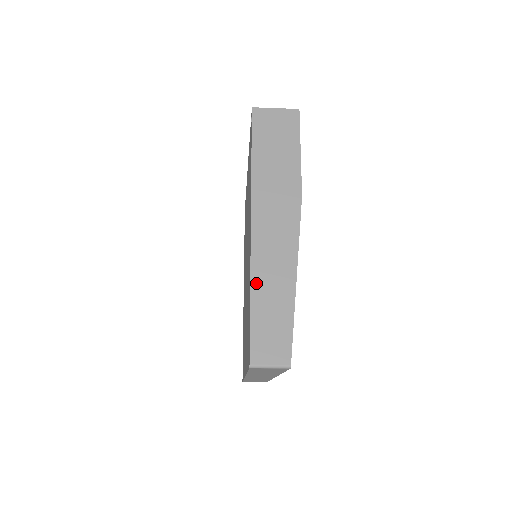
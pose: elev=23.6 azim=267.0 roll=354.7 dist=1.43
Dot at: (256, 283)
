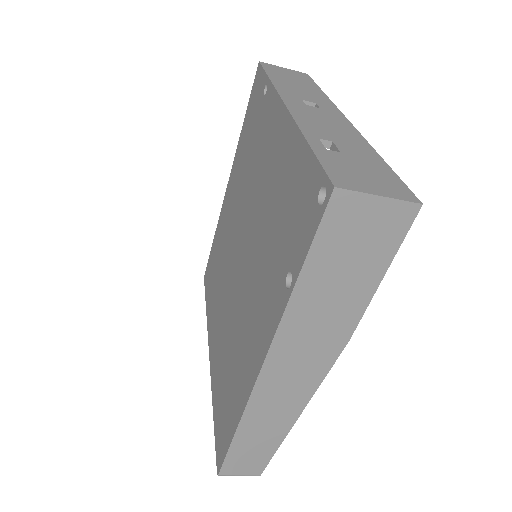
Dot at: (247, 422)
